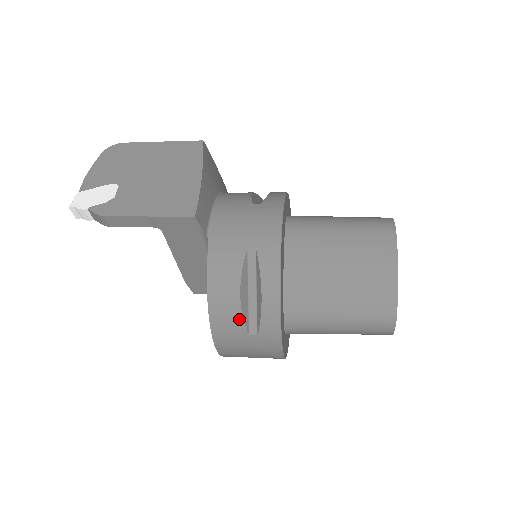
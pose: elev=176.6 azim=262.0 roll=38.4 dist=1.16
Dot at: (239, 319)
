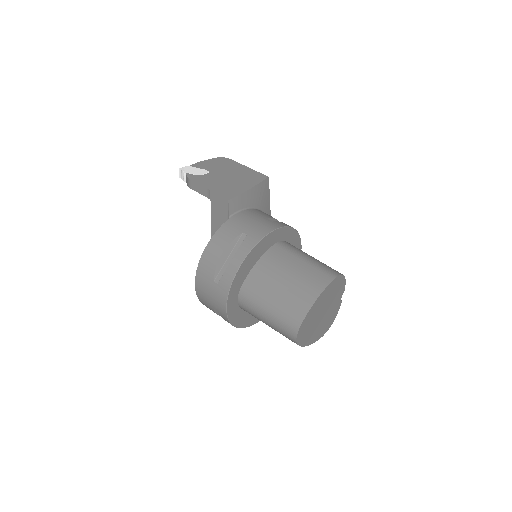
Dot at: (214, 267)
